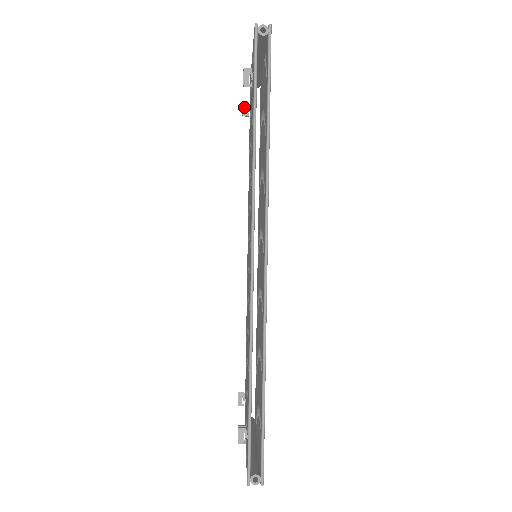
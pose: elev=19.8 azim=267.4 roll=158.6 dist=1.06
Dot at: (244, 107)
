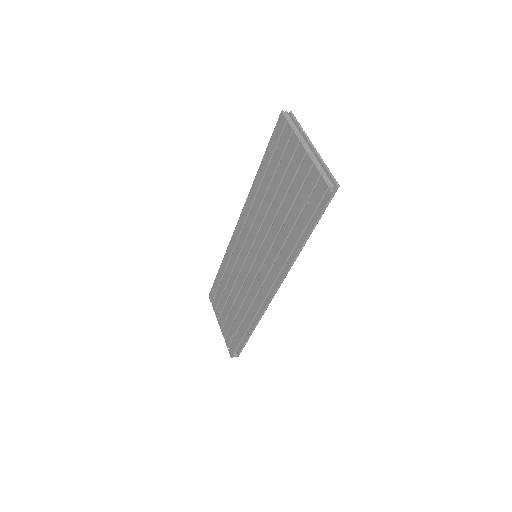
Dot at: (272, 147)
